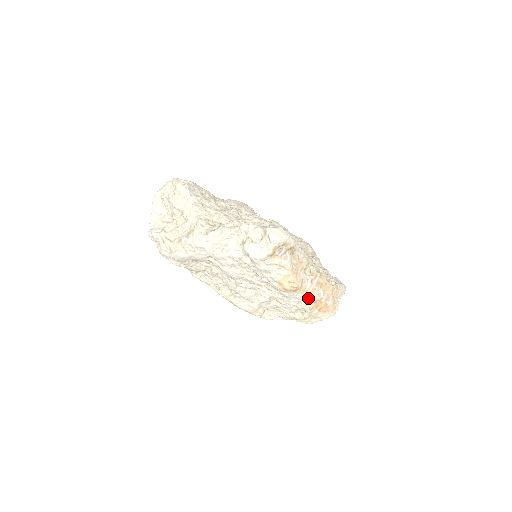
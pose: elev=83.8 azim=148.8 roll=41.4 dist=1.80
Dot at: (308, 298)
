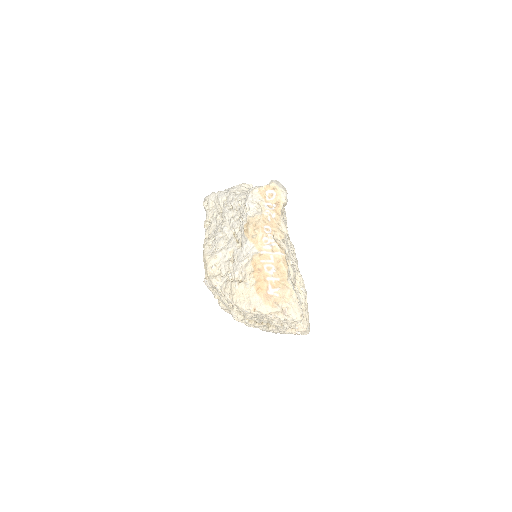
Dot at: (257, 256)
